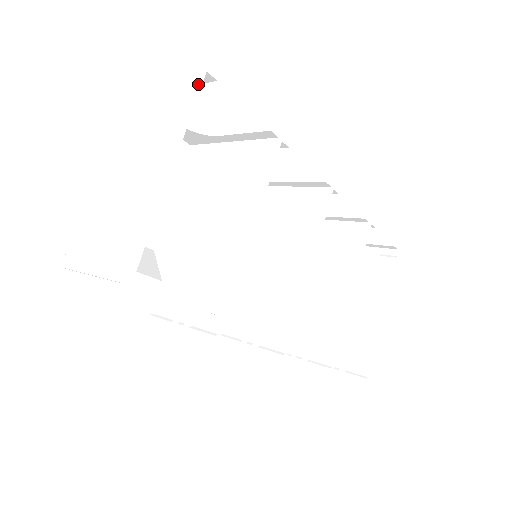
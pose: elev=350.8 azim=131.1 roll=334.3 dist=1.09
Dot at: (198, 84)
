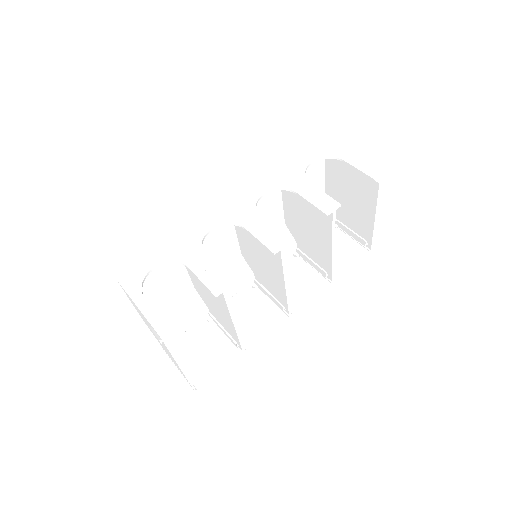
Dot at: (164, 343)
